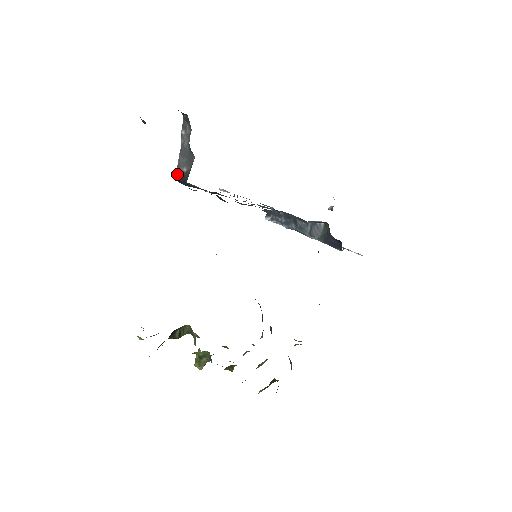
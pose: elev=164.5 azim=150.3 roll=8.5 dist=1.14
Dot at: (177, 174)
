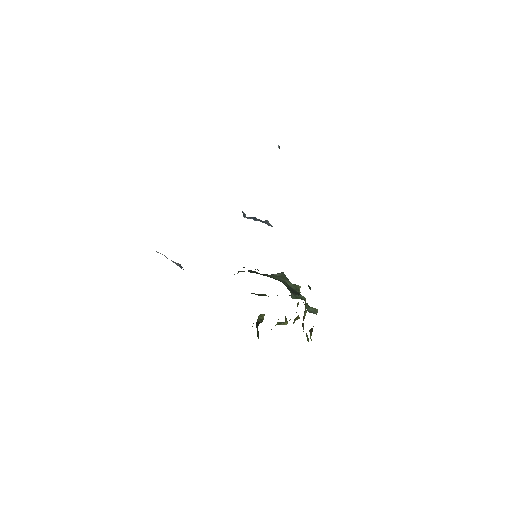
Dot at: occluded
